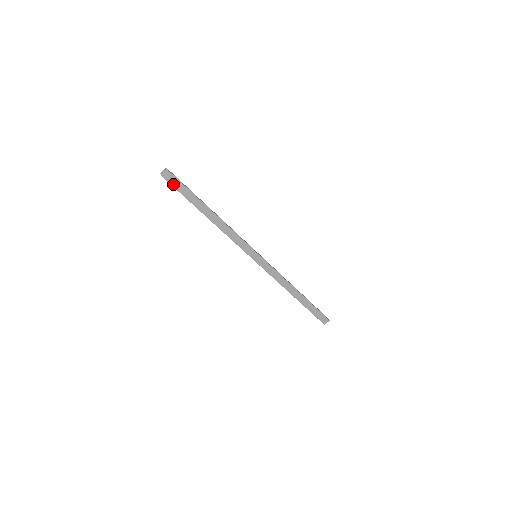
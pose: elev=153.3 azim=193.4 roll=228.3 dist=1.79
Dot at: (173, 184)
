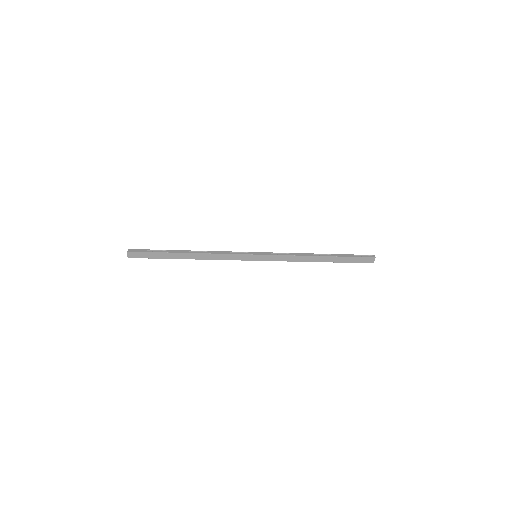
Dot at: (142, 257)
